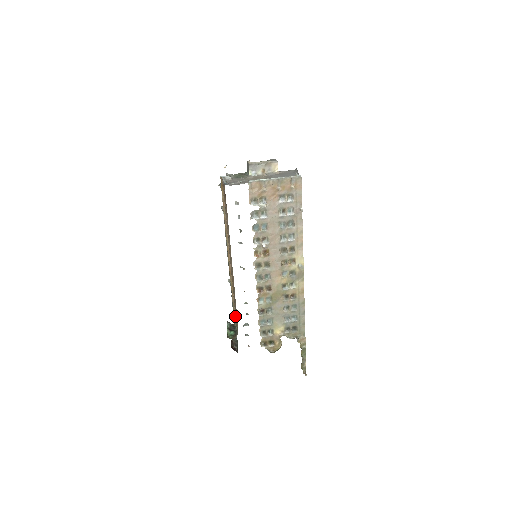
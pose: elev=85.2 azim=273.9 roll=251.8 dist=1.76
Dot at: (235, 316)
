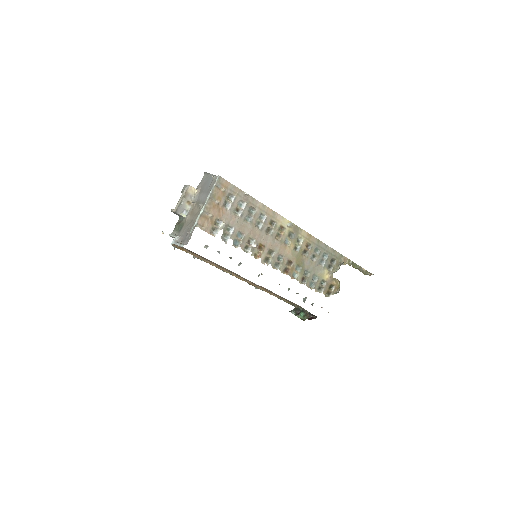
Dot at: (290, 303)
